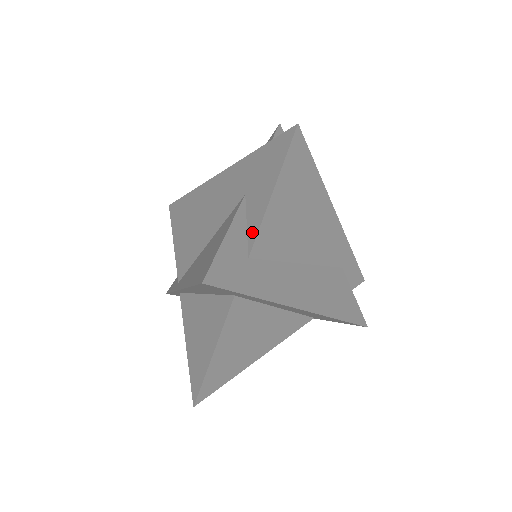
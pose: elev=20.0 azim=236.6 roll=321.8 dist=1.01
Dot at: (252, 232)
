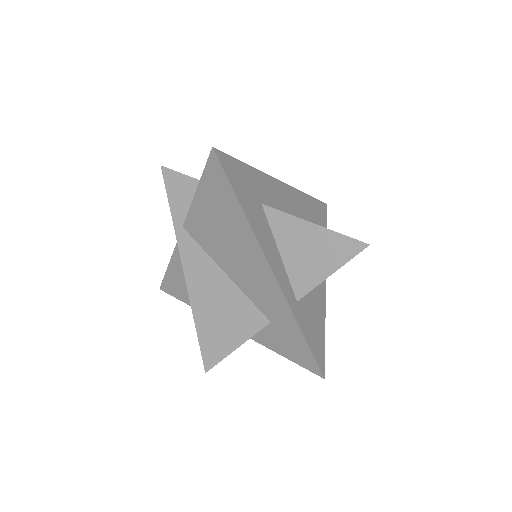
Dot at: (254, 336)
